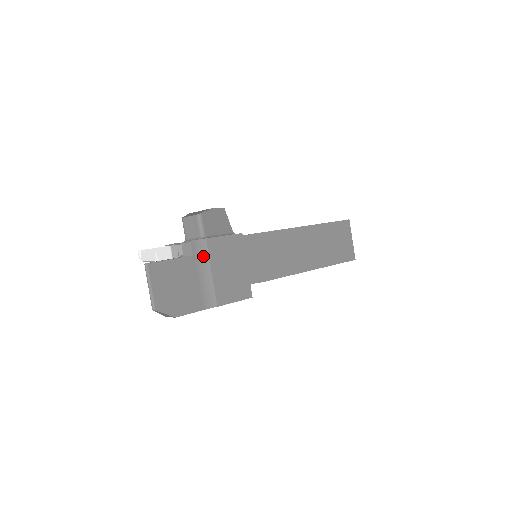
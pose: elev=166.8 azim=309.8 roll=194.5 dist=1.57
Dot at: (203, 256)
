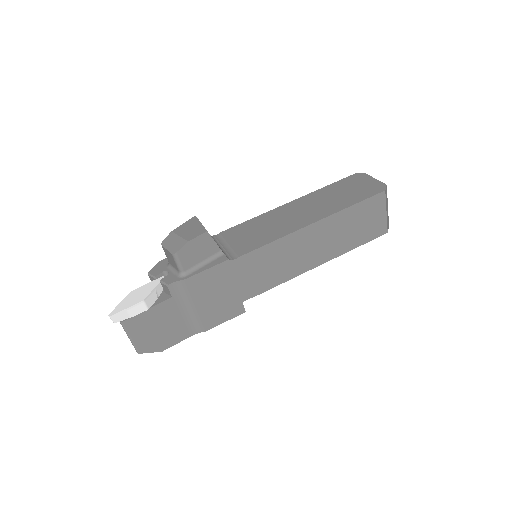
Dot at: (184, 294)
